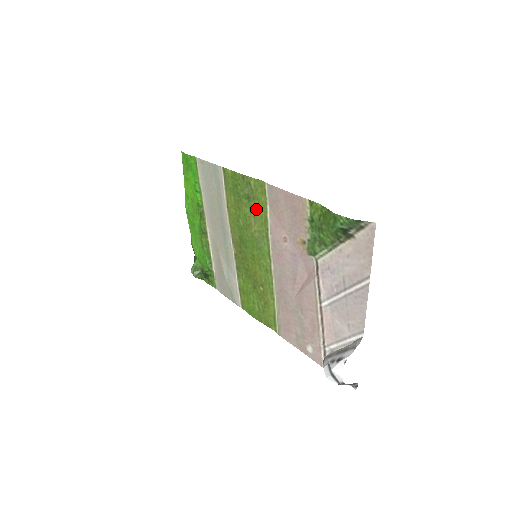
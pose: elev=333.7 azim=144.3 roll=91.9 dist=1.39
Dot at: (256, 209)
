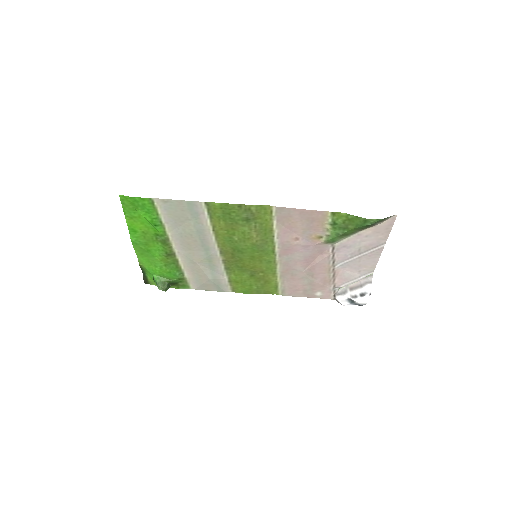
Dot at: (258, 226)
